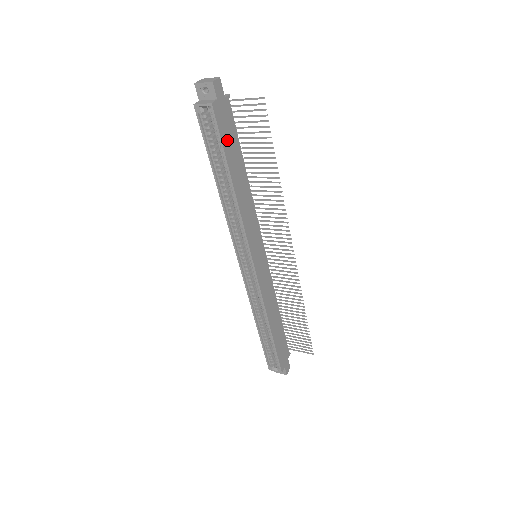
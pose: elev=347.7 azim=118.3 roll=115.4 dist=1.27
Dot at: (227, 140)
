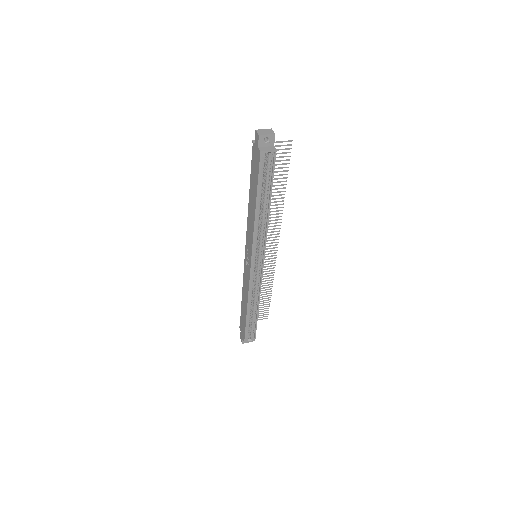
Dot at: occluded
